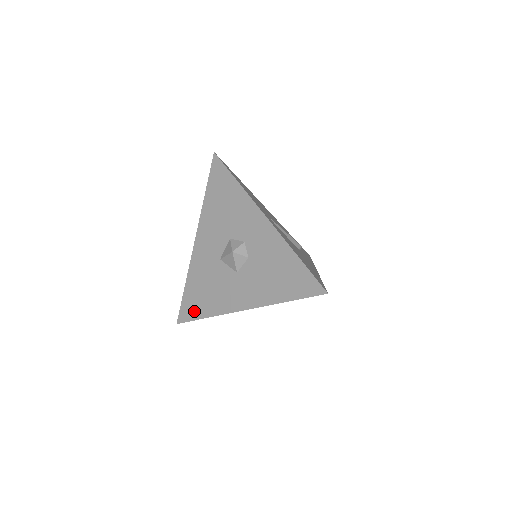
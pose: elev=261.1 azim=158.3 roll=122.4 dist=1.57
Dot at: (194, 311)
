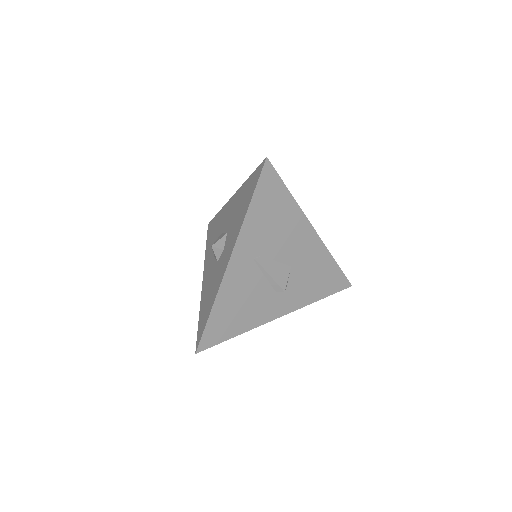
Dot at: (209, 234)
